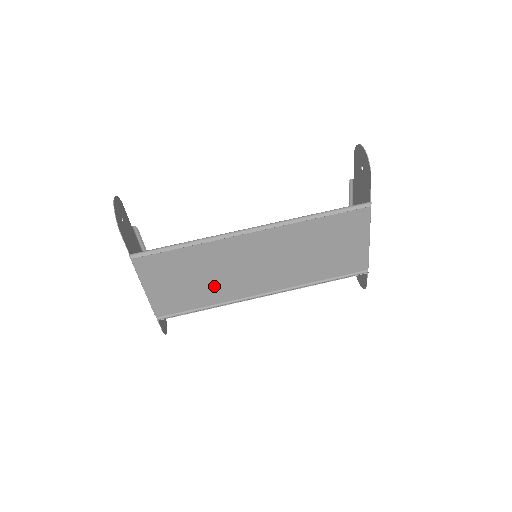
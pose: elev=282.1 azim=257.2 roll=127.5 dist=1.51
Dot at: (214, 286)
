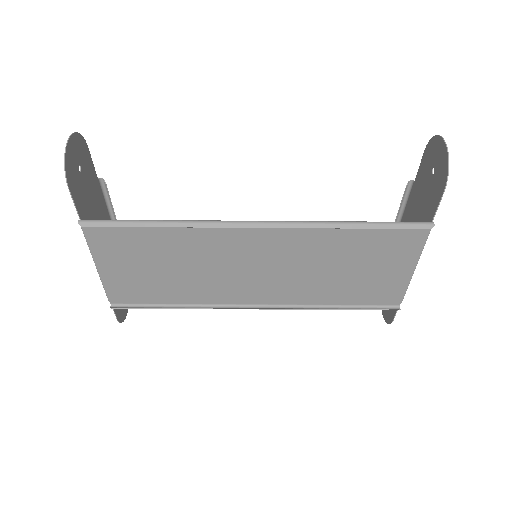
Dot at: (192, 282)
